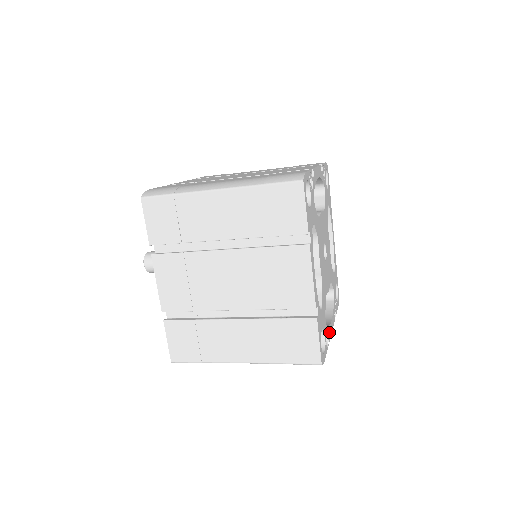
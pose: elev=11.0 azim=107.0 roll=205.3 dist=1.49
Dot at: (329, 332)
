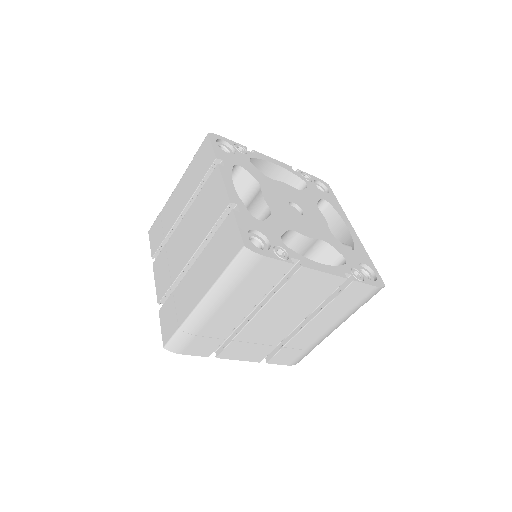
Dot at: (303, 261)
